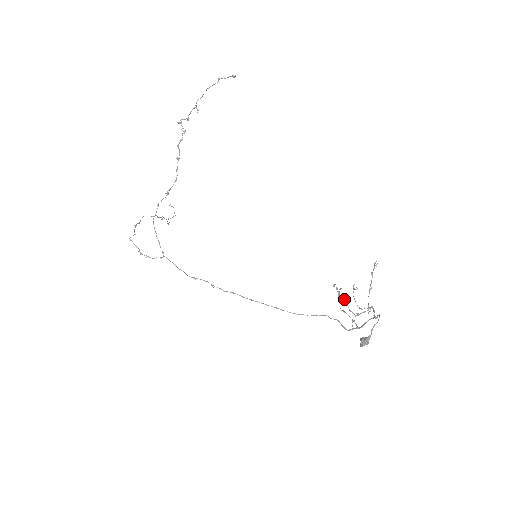
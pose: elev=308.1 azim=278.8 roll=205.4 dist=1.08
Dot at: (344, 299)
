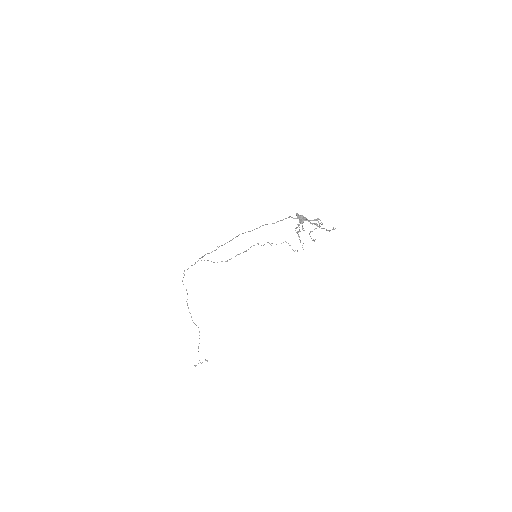
Dot at: occluded
